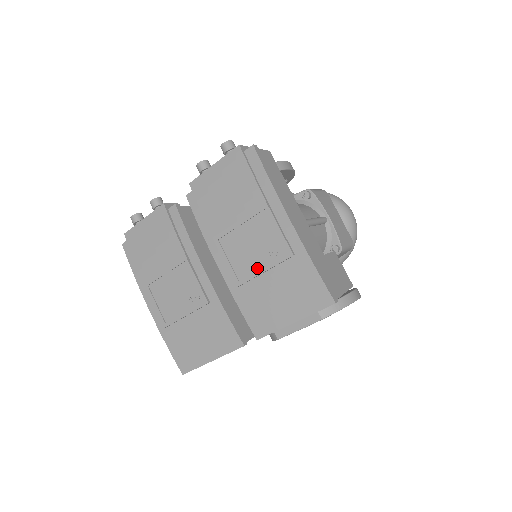
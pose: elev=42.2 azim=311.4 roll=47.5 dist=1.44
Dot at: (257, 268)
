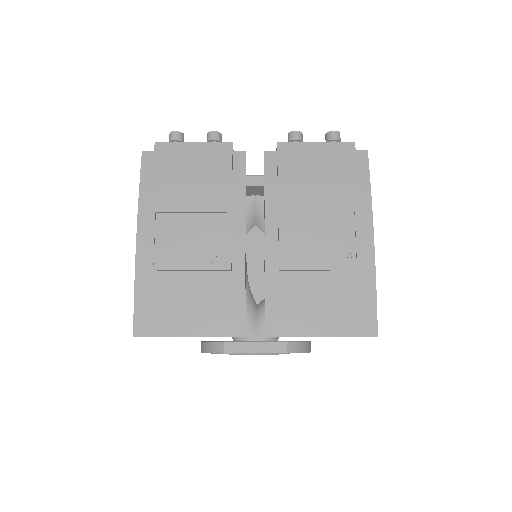
Dot at: (314, 262)
